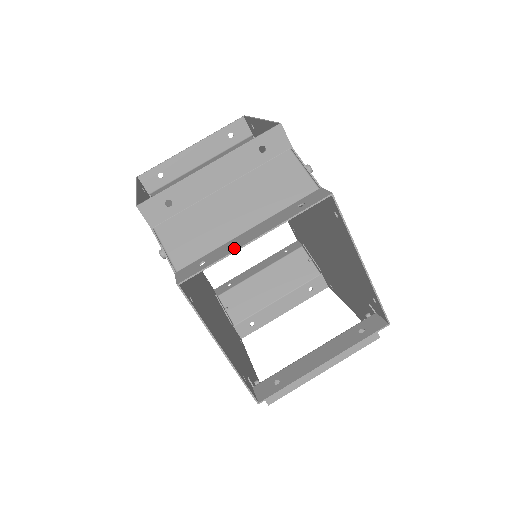
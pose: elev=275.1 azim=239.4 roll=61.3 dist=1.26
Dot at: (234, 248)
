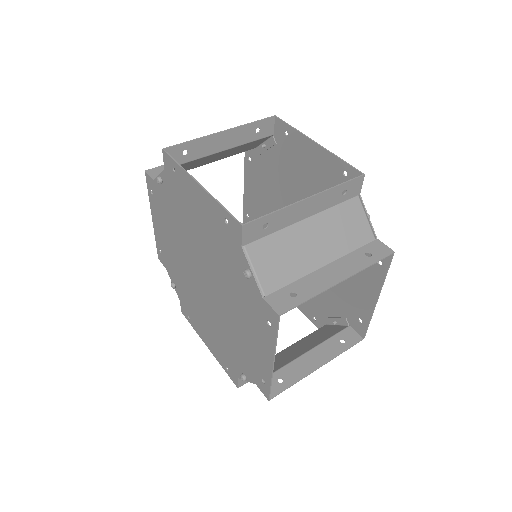
Dot at: (208, 138)
